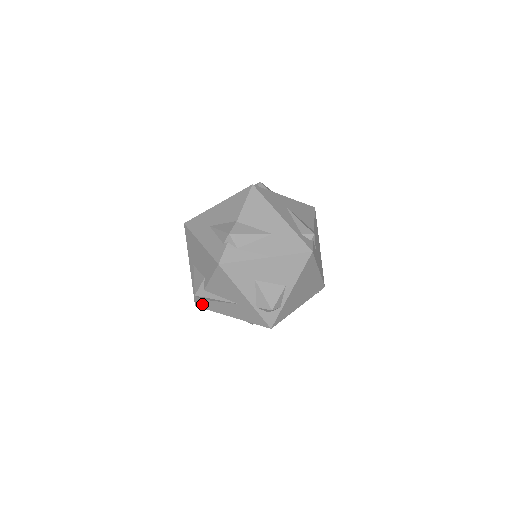
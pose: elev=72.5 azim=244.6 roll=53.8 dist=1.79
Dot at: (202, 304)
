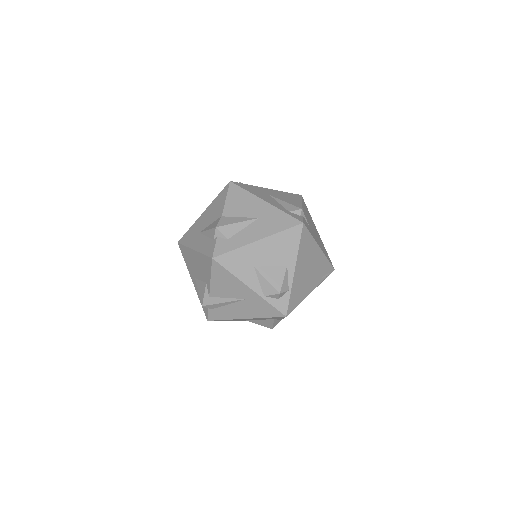
Dot at: (213, 315)
